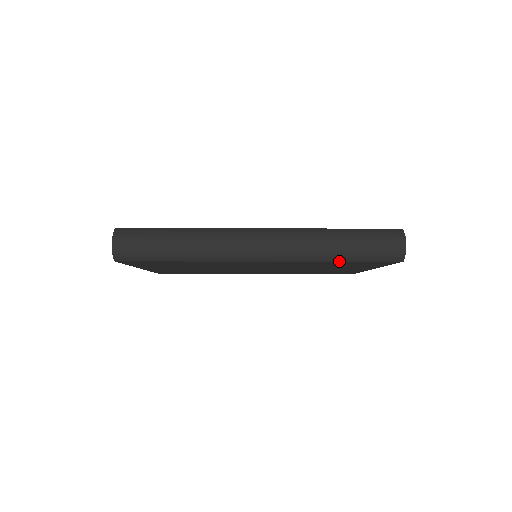
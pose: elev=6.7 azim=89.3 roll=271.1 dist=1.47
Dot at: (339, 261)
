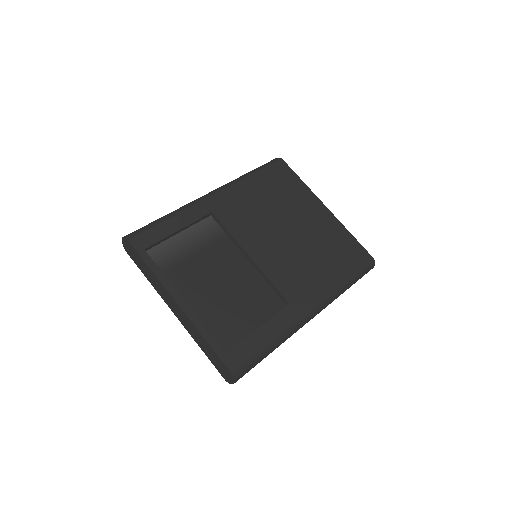
Dot at: occluded
